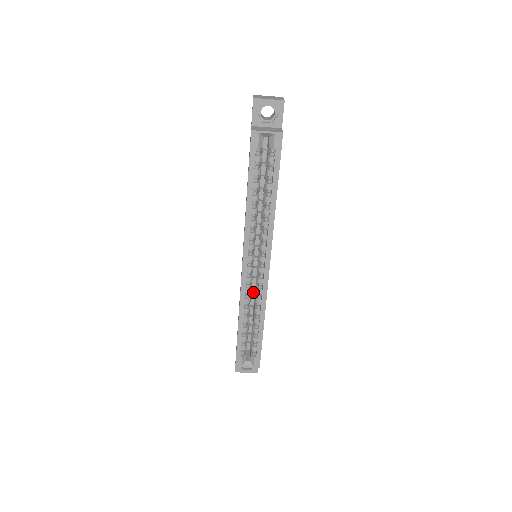
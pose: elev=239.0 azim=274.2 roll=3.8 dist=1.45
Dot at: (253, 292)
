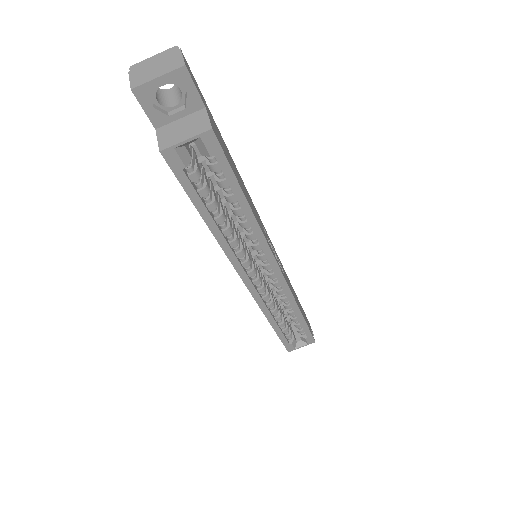
Dot at: occluded
